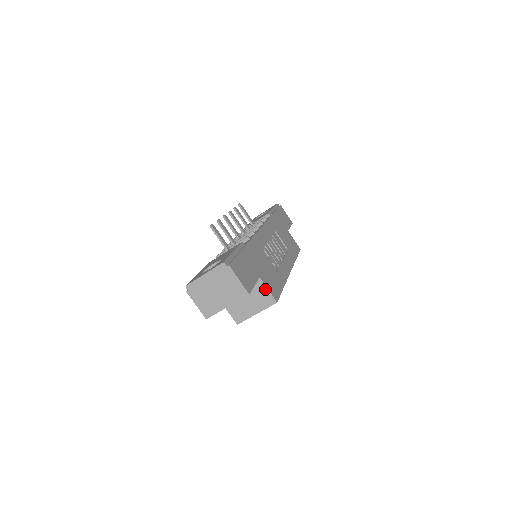
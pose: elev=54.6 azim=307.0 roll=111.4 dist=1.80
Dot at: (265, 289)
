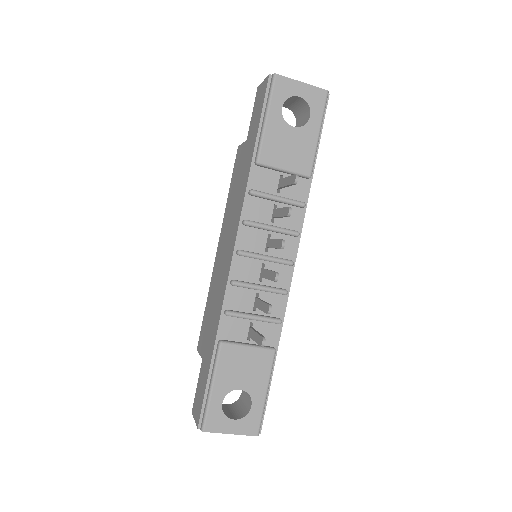
Dot at: occluded
